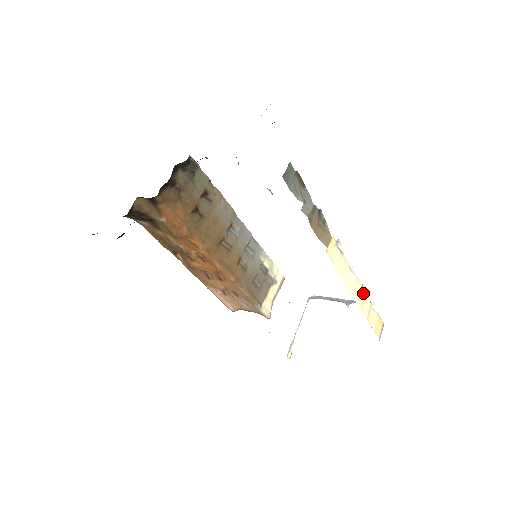
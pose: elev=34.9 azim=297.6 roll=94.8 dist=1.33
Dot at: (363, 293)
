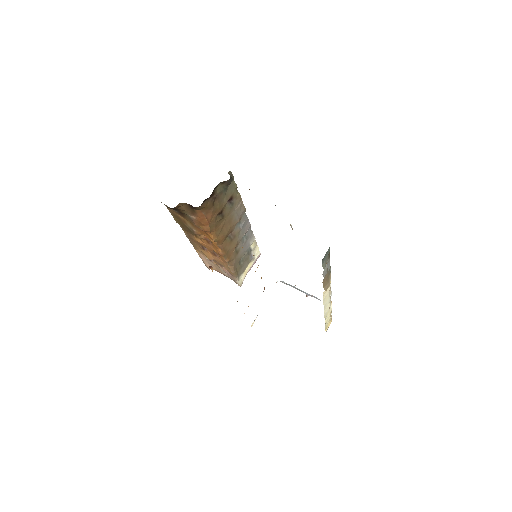
Dot at: occluded
